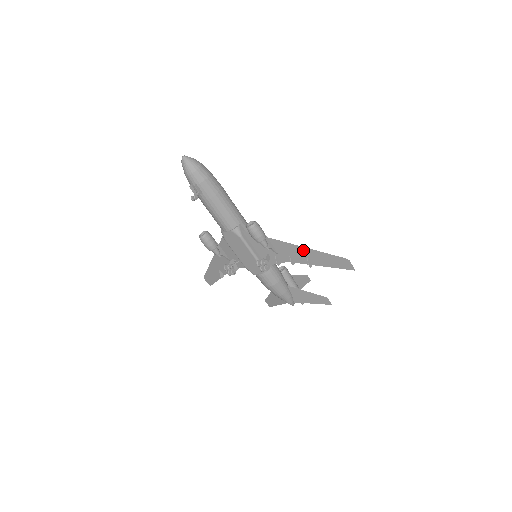
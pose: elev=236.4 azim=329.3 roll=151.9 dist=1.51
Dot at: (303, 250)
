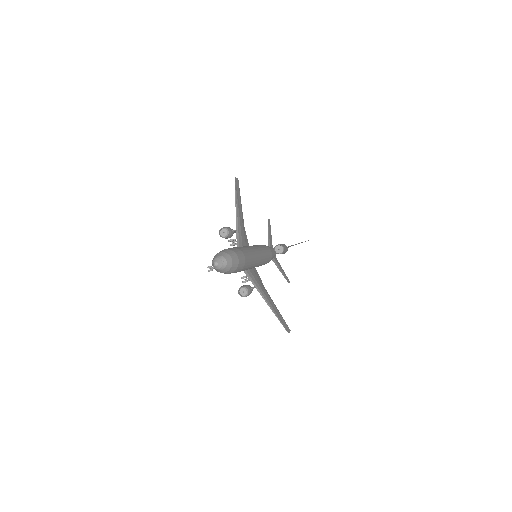
Dot at: (271, 307)
